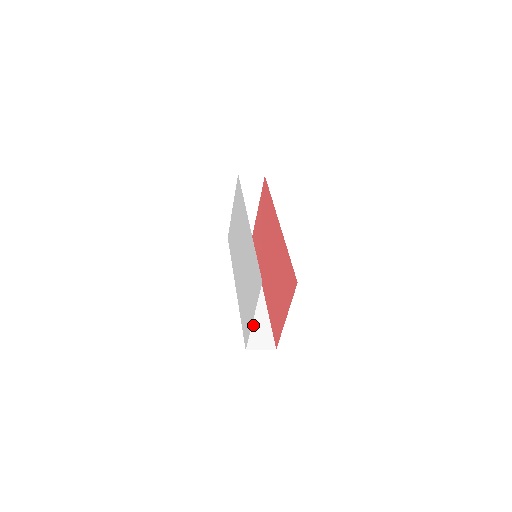
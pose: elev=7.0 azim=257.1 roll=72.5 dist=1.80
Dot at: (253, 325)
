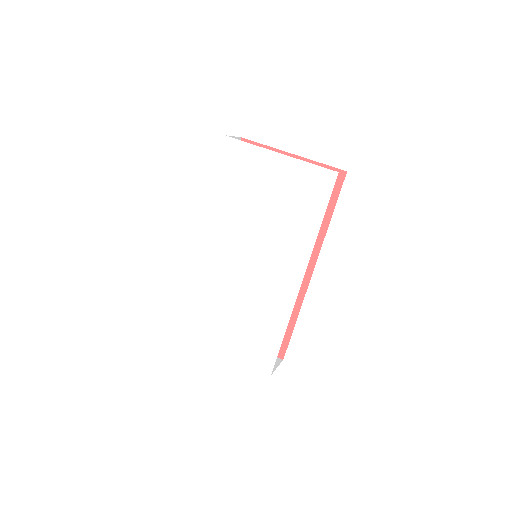
Dot at: occluded
